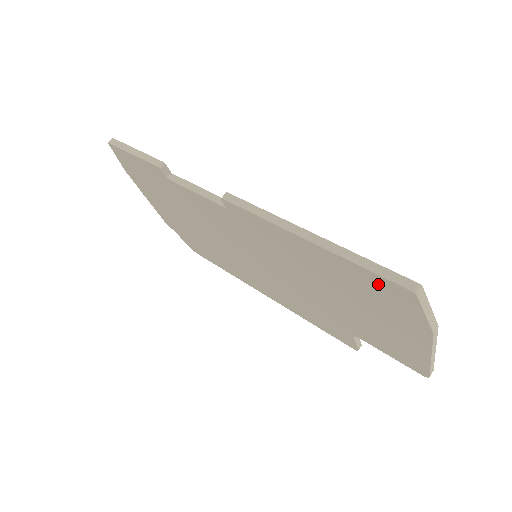
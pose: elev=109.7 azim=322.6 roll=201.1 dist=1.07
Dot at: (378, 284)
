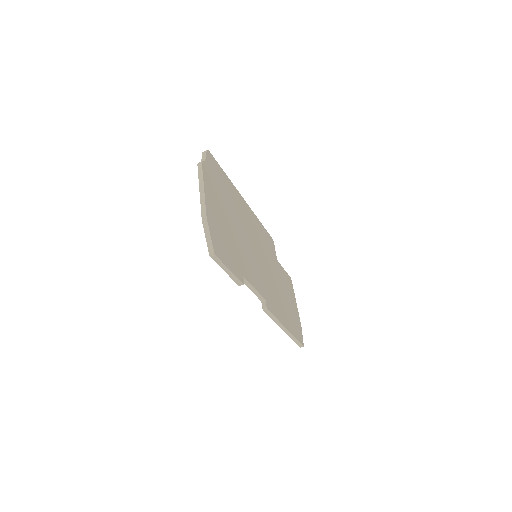
Dot at: occluded
